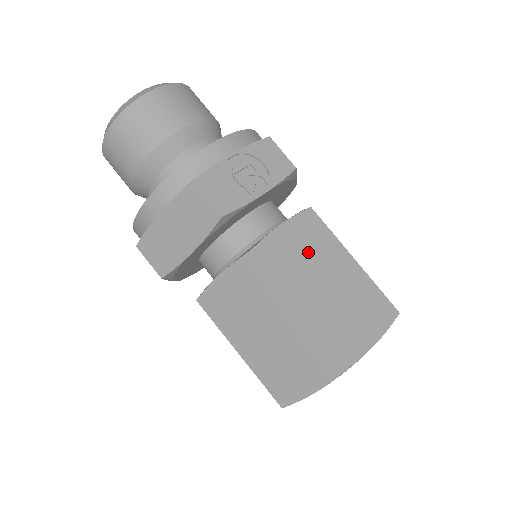
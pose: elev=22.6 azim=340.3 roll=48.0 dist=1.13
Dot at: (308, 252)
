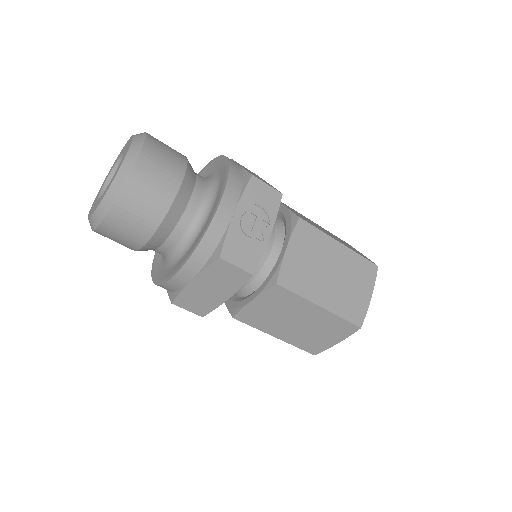
Dot at: (311, 258)
